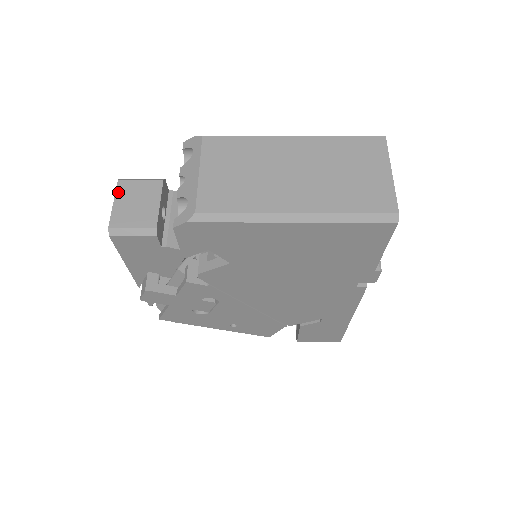
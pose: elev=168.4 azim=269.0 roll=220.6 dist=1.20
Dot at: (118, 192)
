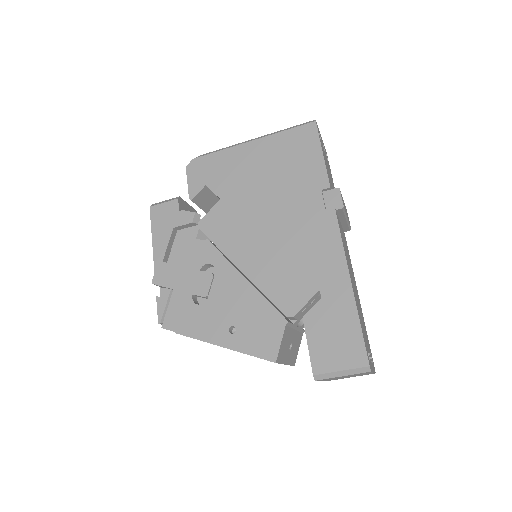
Dot at: occluded
